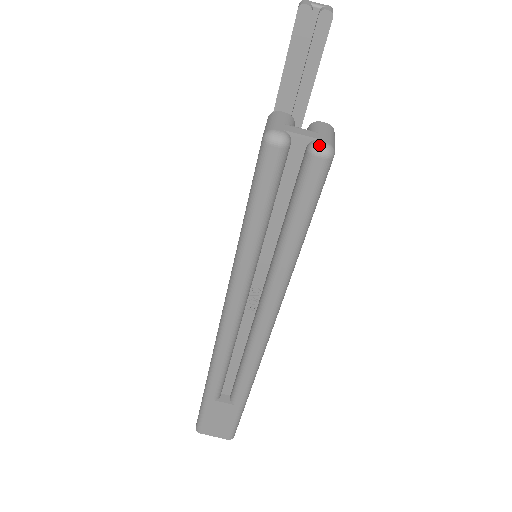
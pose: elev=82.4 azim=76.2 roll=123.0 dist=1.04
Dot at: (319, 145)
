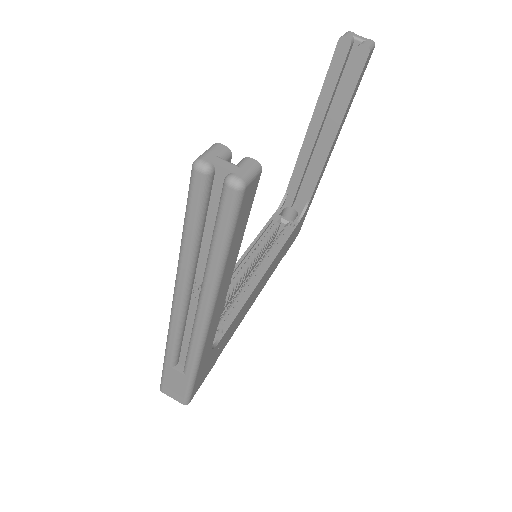
Dot at: (232, 178)
